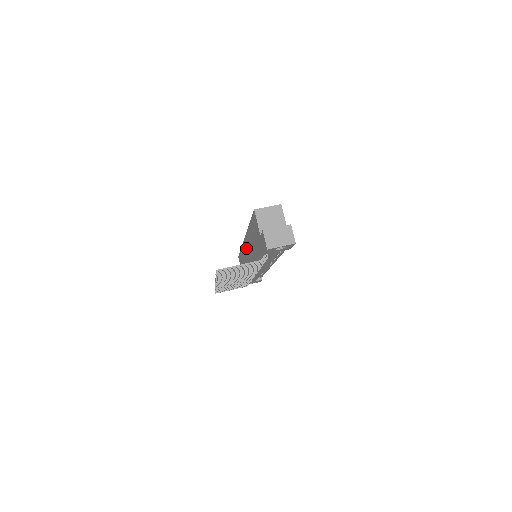
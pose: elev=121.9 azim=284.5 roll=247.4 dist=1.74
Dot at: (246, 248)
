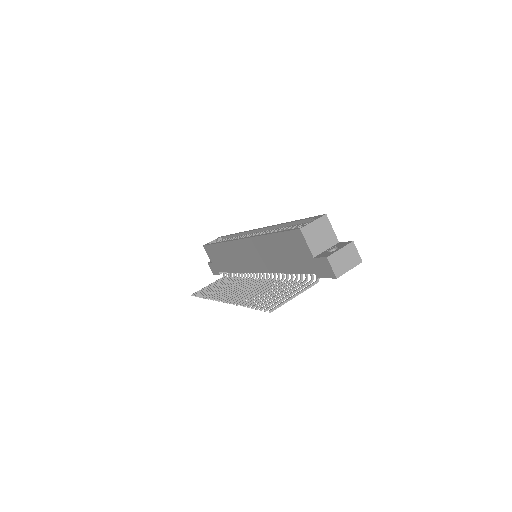
Dot at: (243, 250)
